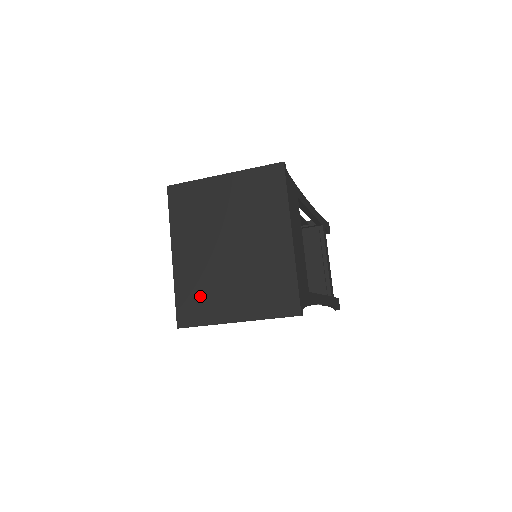
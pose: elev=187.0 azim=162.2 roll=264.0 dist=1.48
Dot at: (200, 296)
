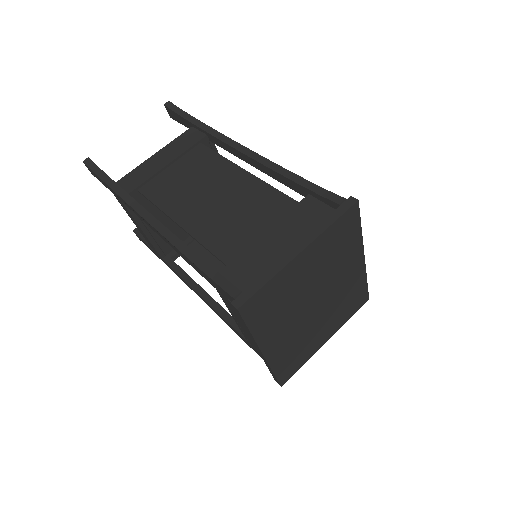
Dot at: (296, 354)
